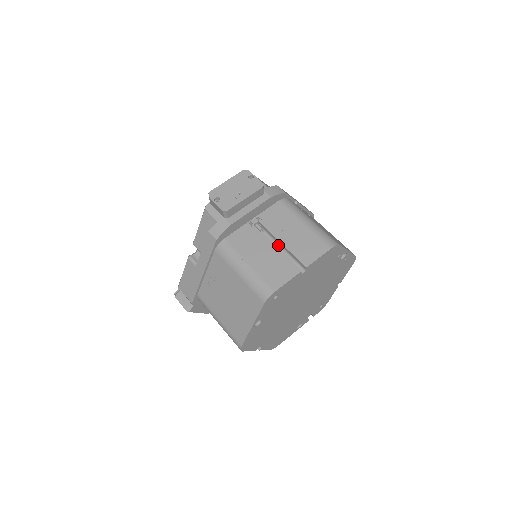
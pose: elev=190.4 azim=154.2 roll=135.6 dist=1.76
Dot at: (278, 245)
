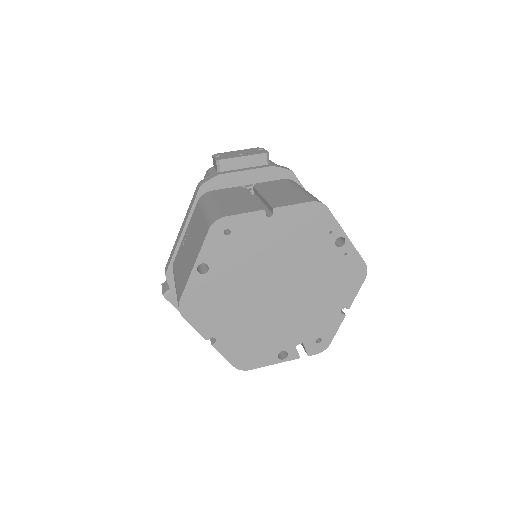
Dot at: (260, 202)
